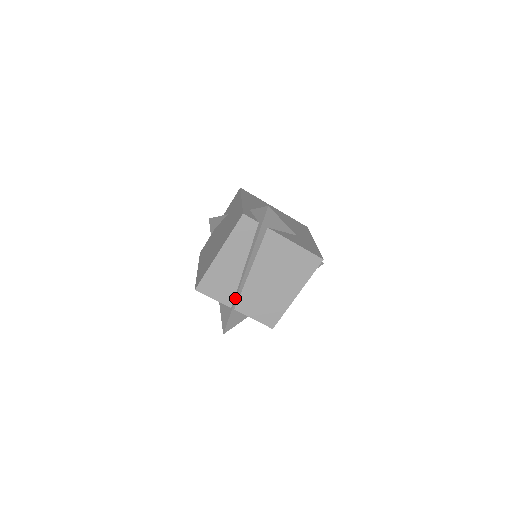
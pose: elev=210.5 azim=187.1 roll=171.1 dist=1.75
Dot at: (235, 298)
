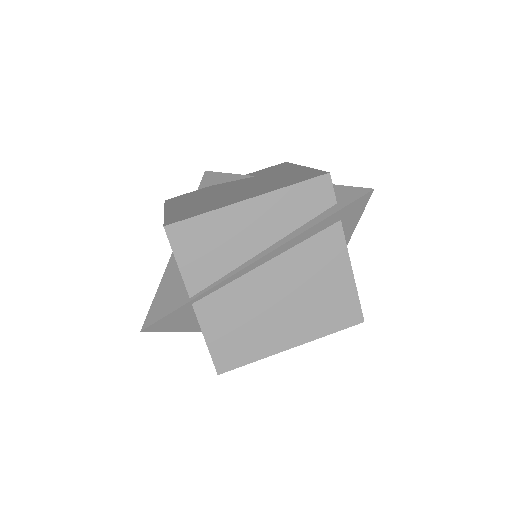
Dot at: (211, 286)
